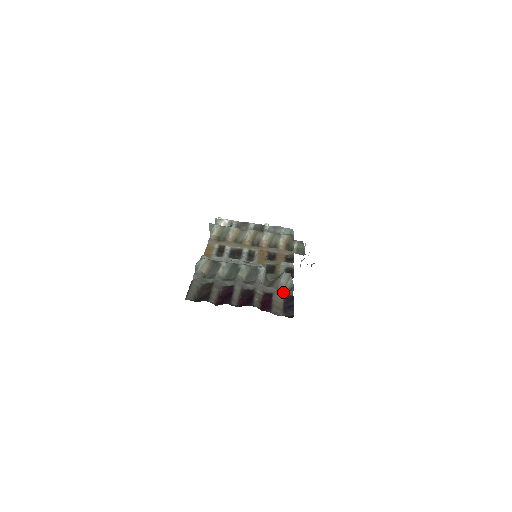
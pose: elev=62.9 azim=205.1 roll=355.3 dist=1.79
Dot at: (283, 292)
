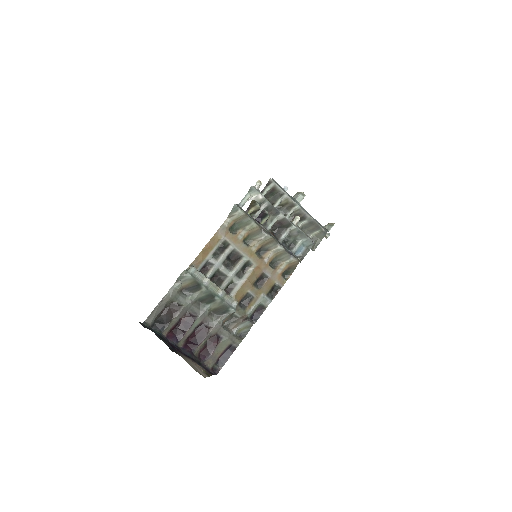
Dot at: (232, 341)
